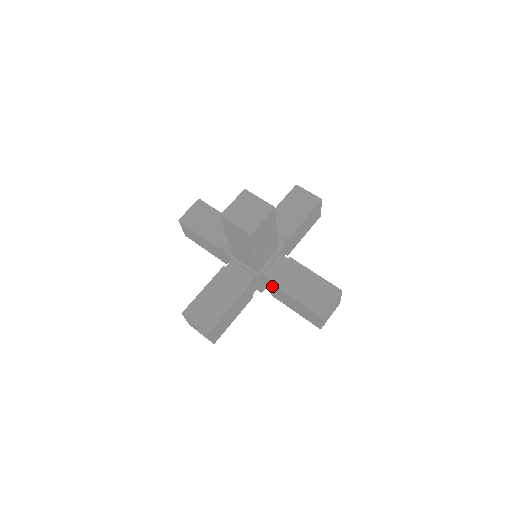
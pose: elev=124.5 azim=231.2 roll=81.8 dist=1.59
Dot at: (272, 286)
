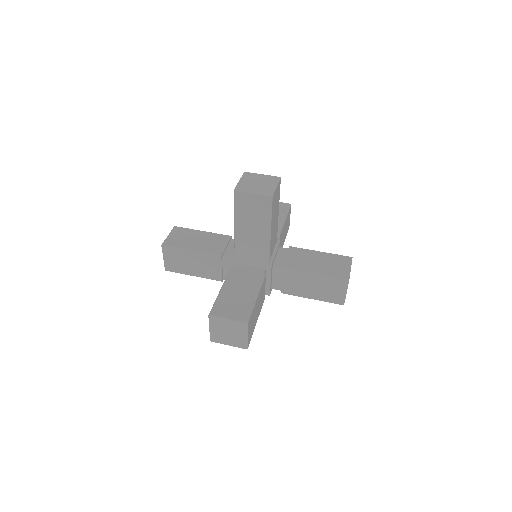
Dot at: (286, 273)
